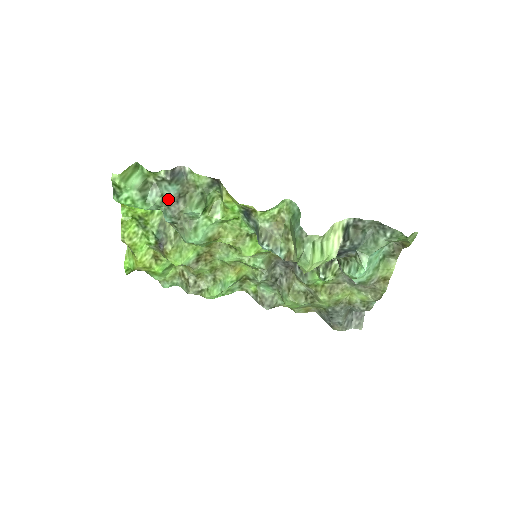
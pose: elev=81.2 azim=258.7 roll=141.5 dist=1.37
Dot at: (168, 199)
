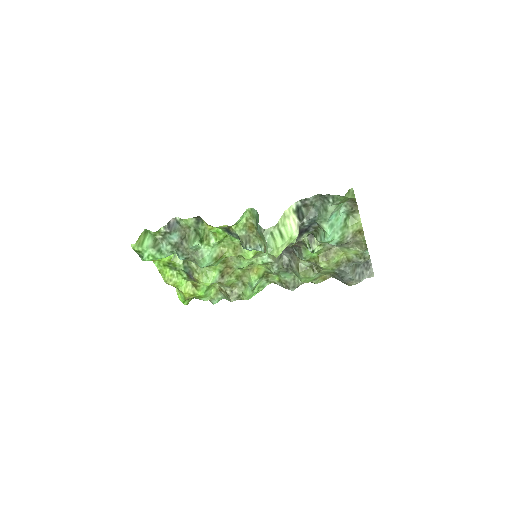
Dot at: (175, 244)
